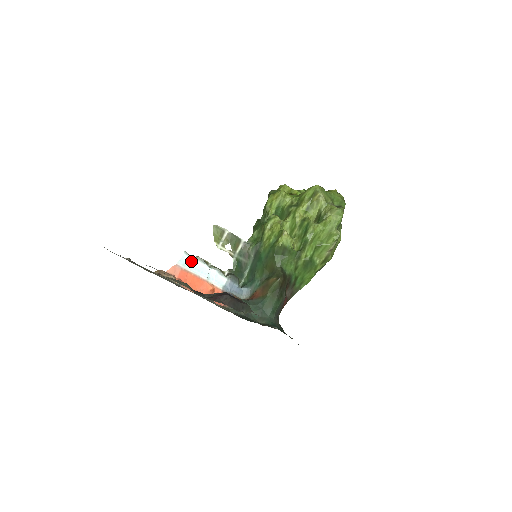
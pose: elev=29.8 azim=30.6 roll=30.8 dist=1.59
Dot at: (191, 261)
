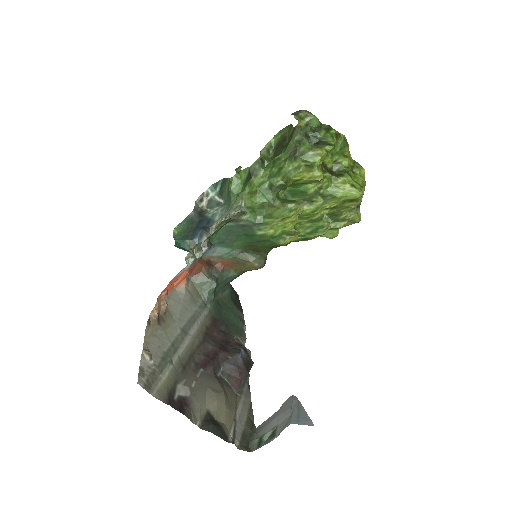
Dot at: occluded
